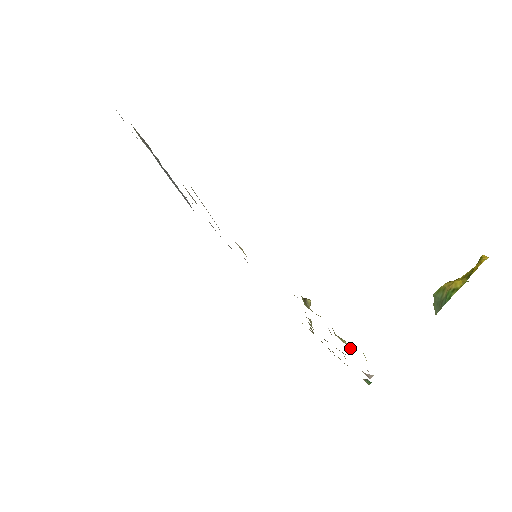
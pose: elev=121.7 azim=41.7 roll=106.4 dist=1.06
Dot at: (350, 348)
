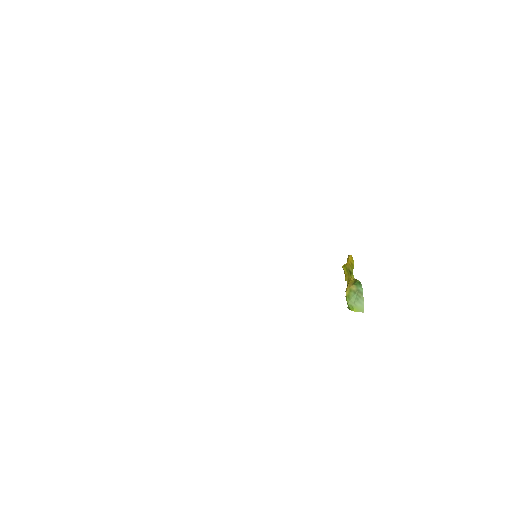
Dot at: occluded
